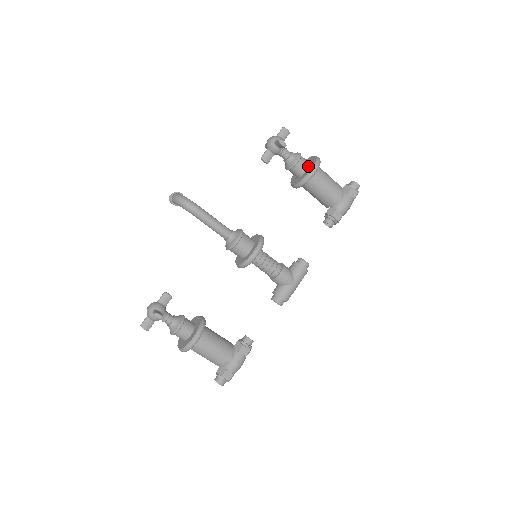
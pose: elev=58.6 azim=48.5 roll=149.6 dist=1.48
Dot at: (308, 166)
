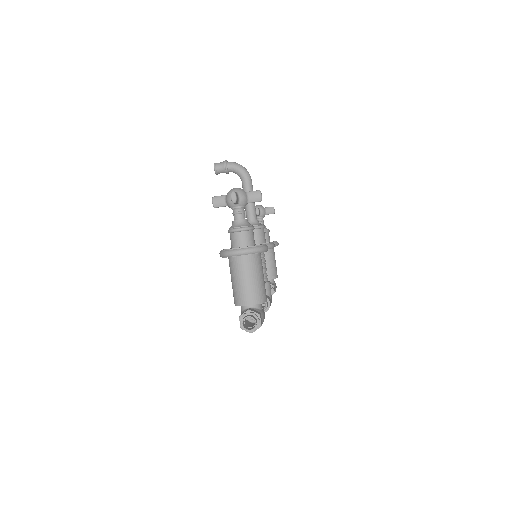
Dot at: occluded
